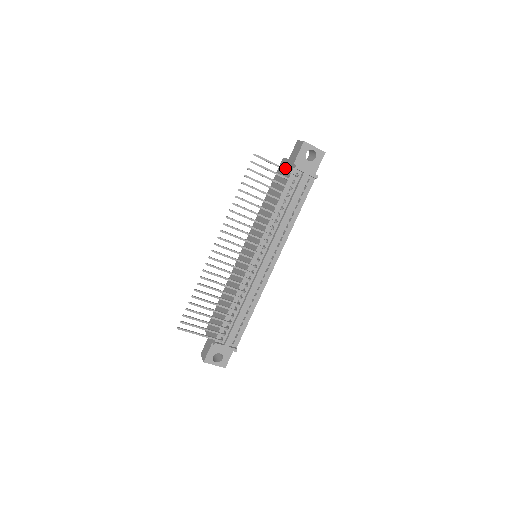
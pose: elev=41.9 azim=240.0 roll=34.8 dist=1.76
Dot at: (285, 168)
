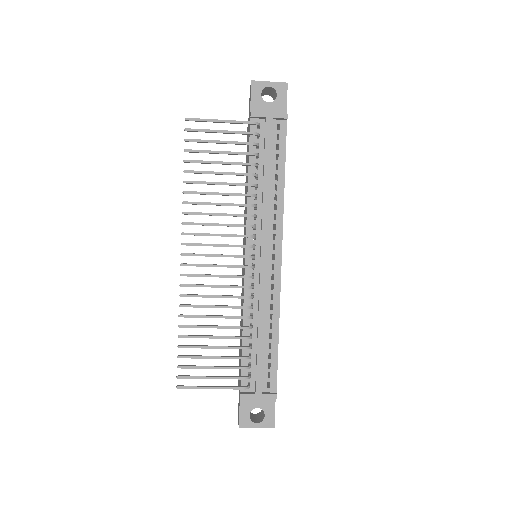
Dot at: (248, 129)
